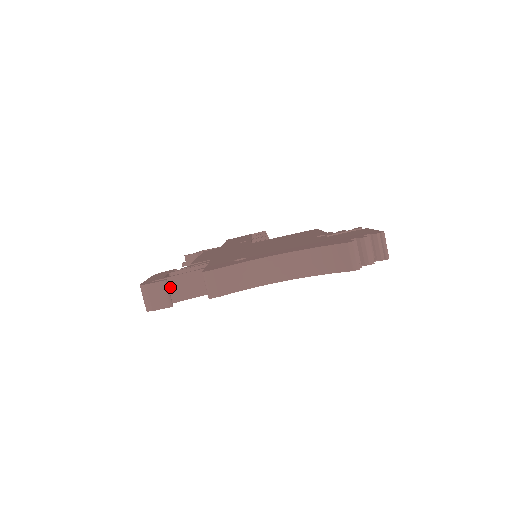
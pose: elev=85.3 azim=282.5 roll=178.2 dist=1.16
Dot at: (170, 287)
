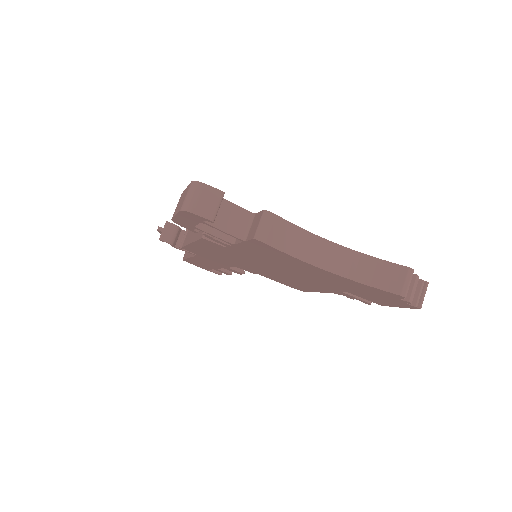
Dot at: occluded
